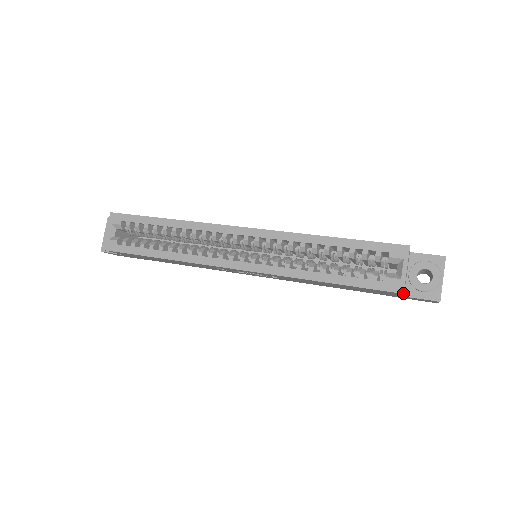
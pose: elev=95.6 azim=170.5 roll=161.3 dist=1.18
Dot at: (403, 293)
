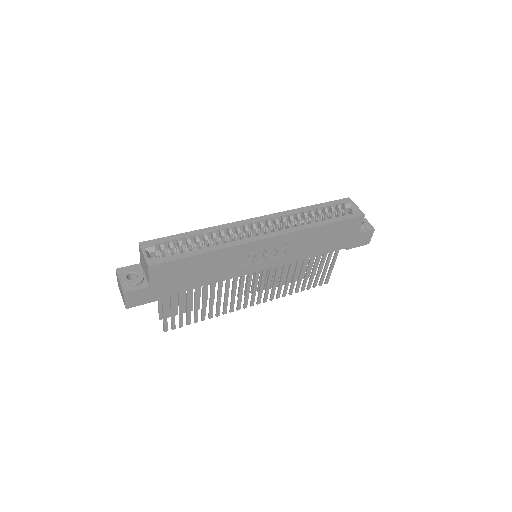
Dot at: occluded
